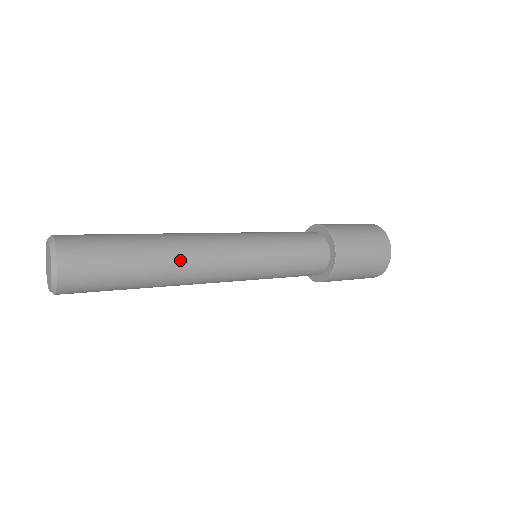
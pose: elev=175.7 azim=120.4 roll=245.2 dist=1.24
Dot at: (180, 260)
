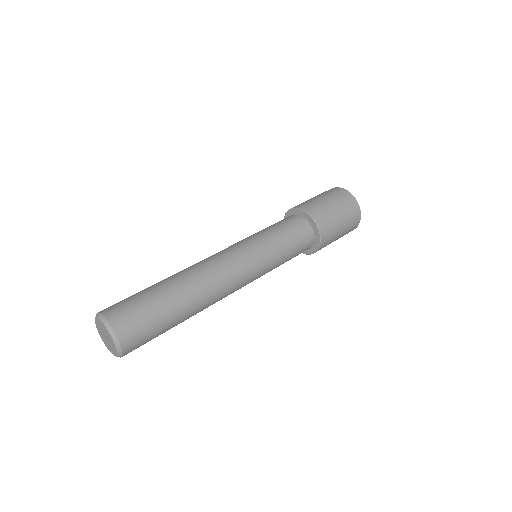
Dot at: occluded
